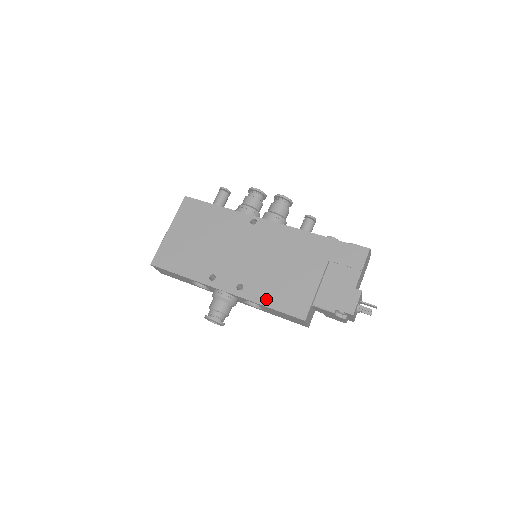
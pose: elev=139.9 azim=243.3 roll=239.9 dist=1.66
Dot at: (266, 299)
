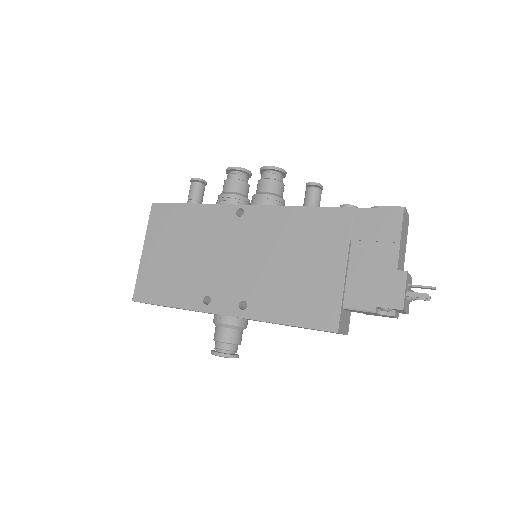
Dot at: (279, 314)
